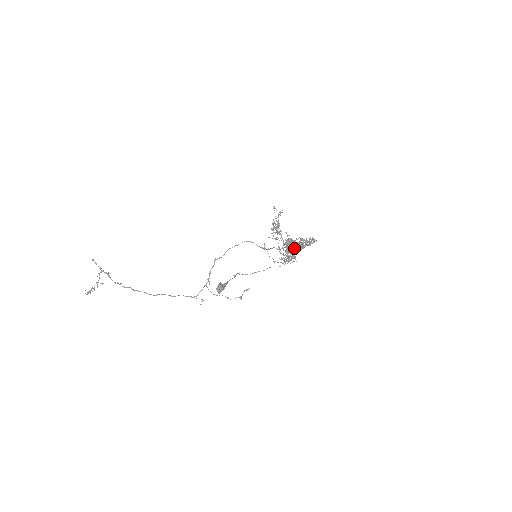
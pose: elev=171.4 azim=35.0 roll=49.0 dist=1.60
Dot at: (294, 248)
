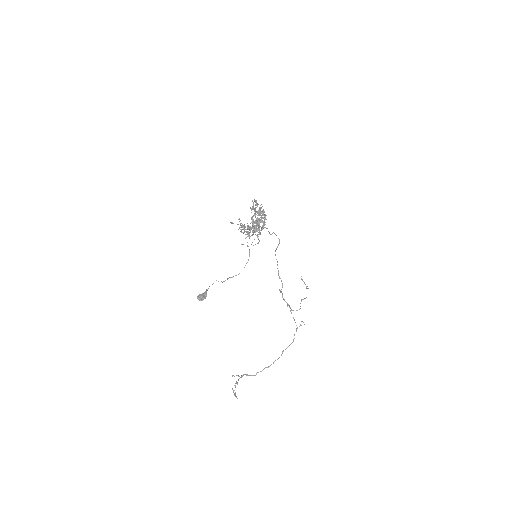
Dot at: (264, 221)
